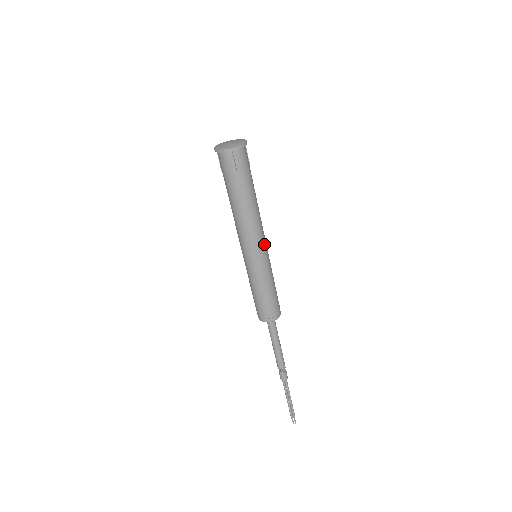
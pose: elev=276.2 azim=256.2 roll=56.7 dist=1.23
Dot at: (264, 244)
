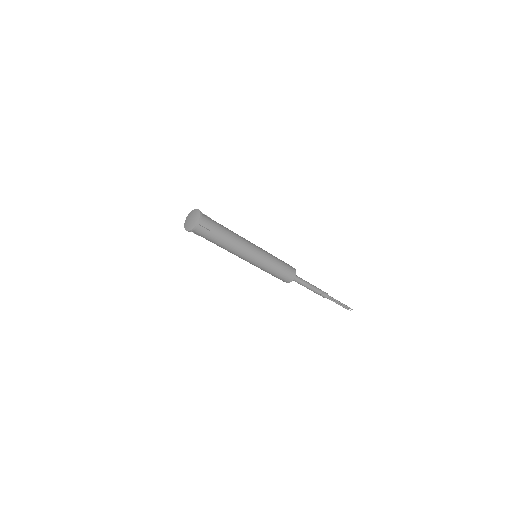
Dot at: (255, 247)
